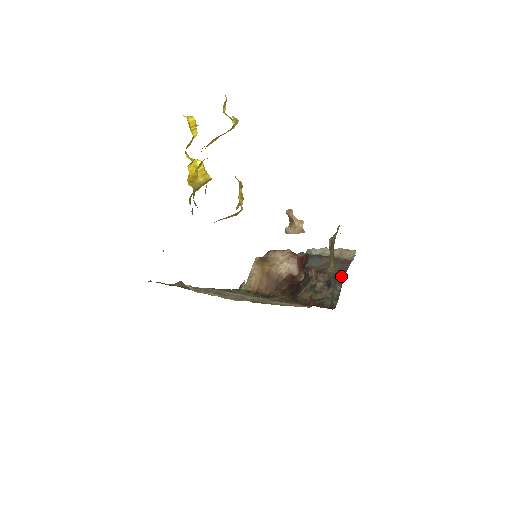
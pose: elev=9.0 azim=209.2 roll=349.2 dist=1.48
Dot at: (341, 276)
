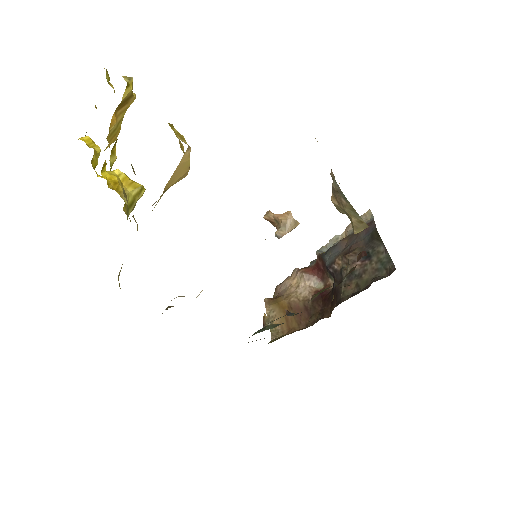
Dot at: (374, 237)
